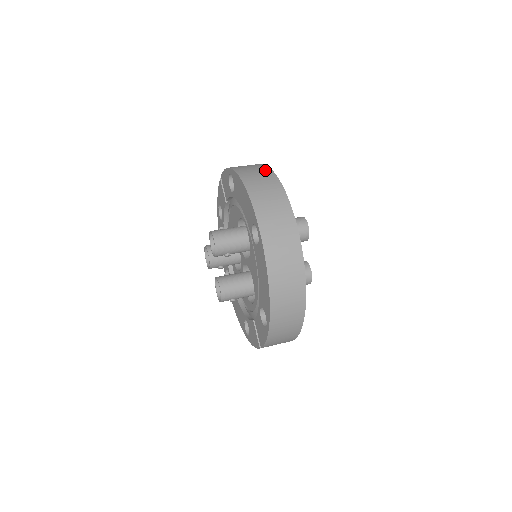
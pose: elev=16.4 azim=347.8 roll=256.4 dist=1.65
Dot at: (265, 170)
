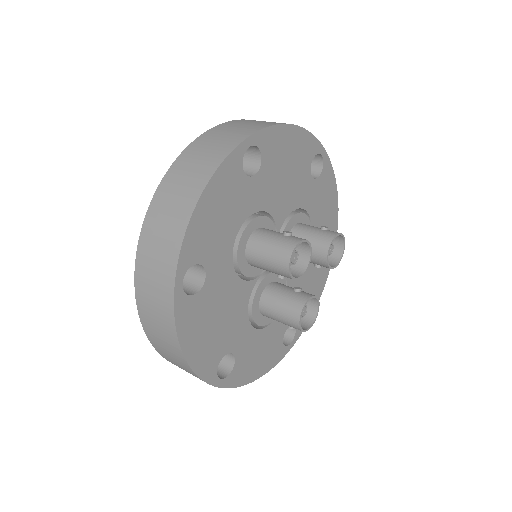
Dot at: (209, 165)
